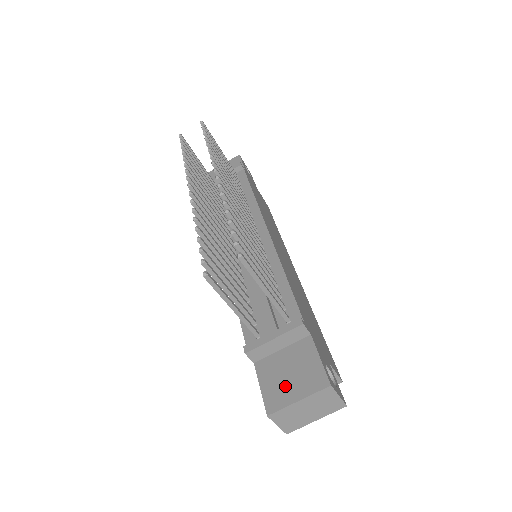
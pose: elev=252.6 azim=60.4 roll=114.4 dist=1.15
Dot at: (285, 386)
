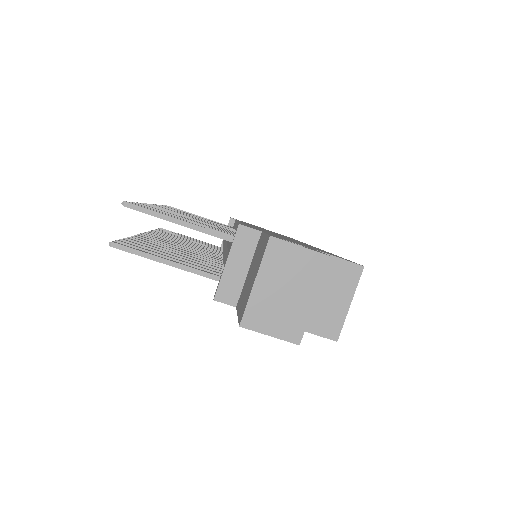
Dot at: (248, 287)
